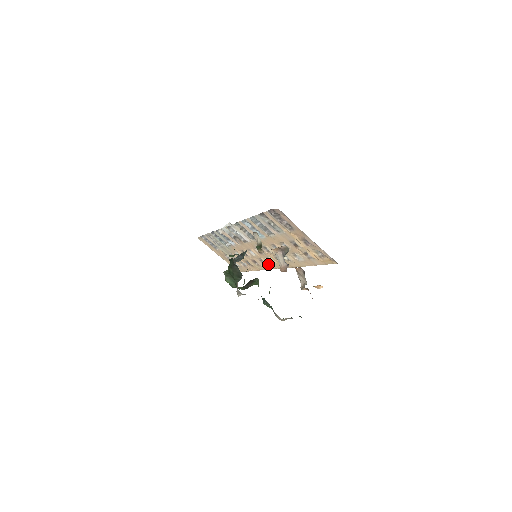
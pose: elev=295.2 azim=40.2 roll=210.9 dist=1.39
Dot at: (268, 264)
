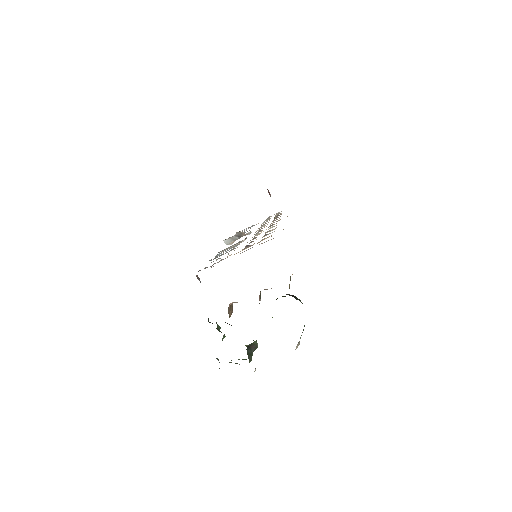
Dot at: (280, 219)
